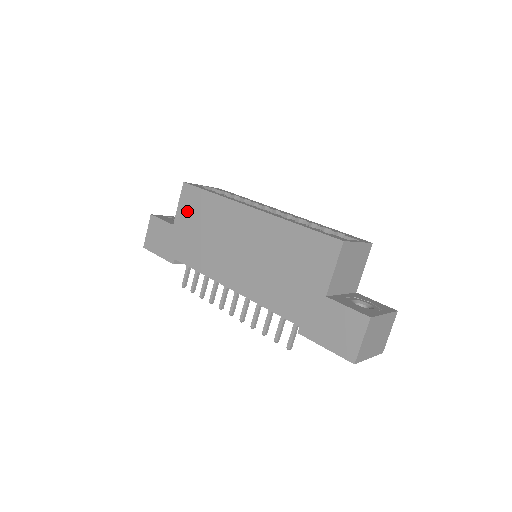
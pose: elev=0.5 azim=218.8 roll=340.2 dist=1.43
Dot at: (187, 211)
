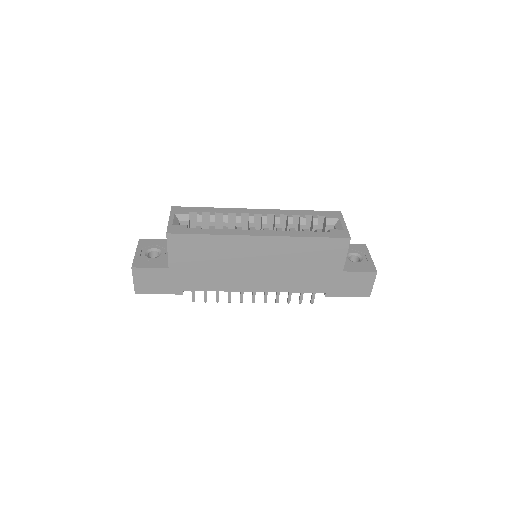
Dot at: (183, 254)
